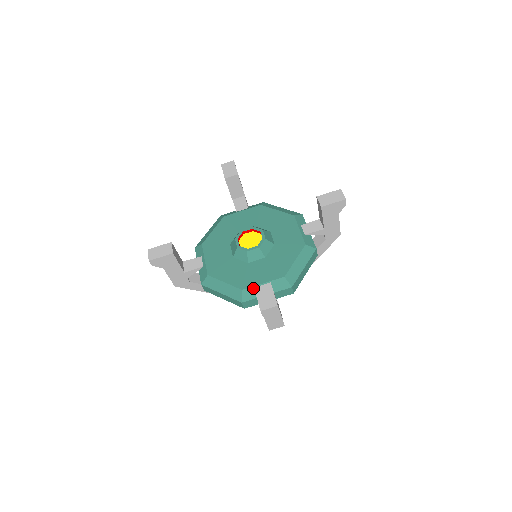
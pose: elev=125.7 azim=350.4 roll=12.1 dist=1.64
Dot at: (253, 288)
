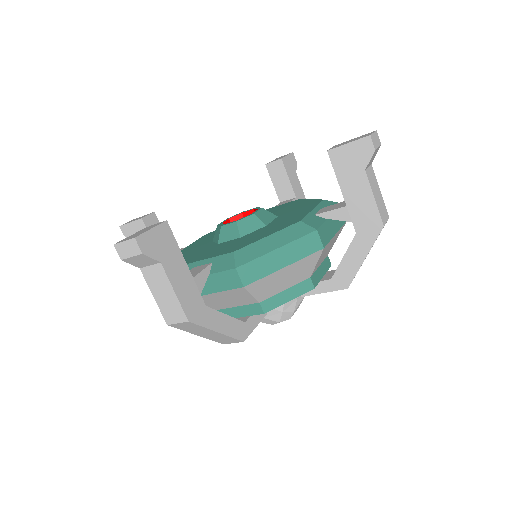
Dot at: (309, 216)
